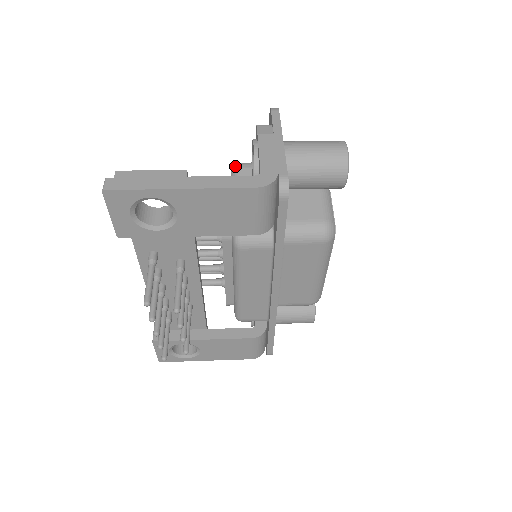
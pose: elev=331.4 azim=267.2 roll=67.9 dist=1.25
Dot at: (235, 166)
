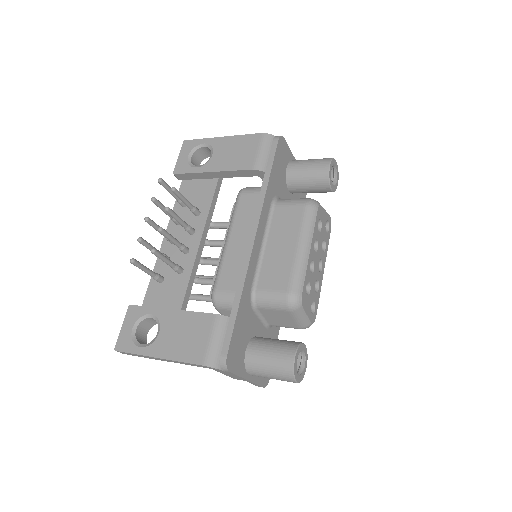
Dot at: occluded
